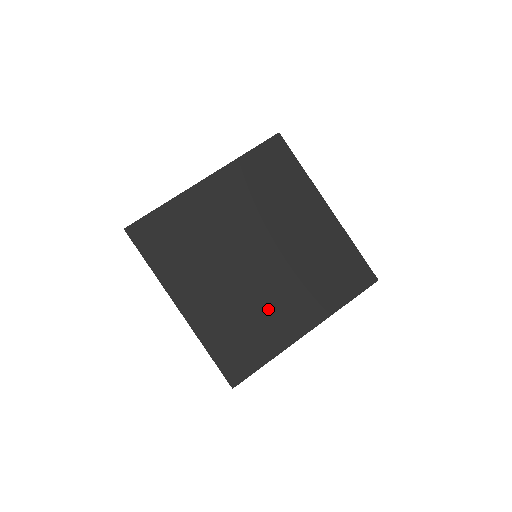
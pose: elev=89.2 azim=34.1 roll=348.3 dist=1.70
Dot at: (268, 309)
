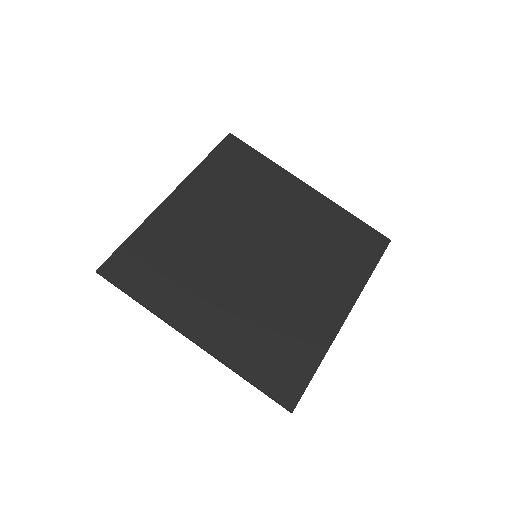
Dot at: (293, 306)
